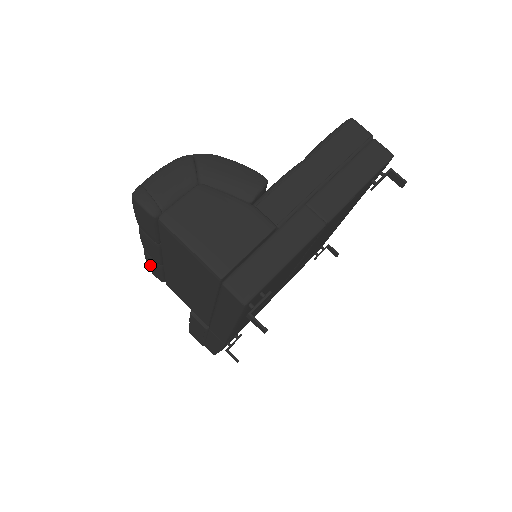
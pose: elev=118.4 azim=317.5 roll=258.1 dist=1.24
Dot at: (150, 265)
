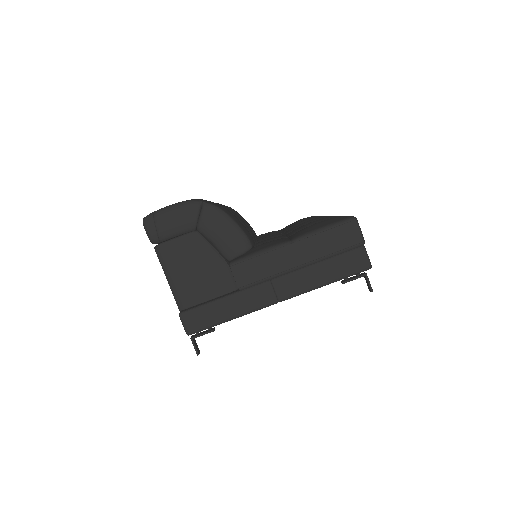
Dot at: occluded
